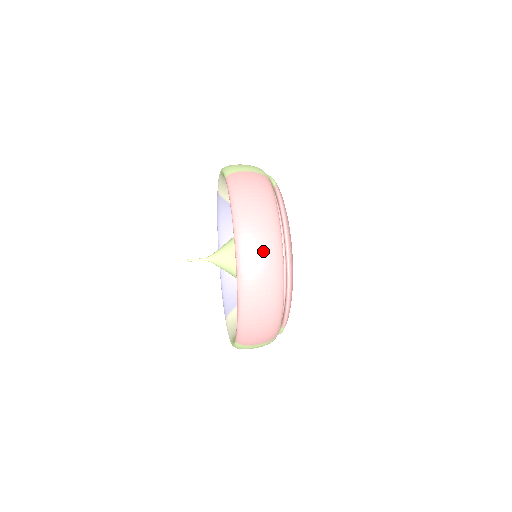
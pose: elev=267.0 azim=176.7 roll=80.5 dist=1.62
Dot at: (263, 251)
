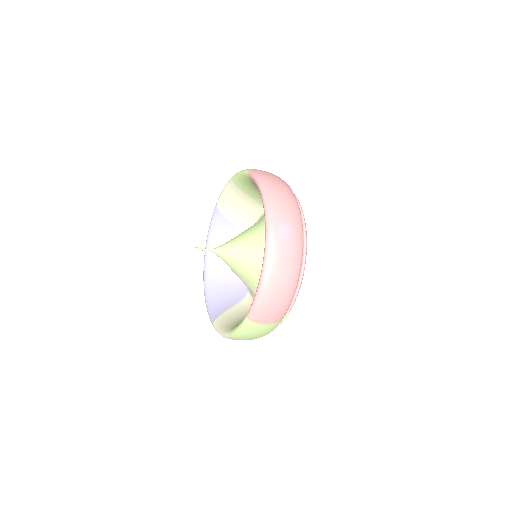
Dot at: (290, 223)
